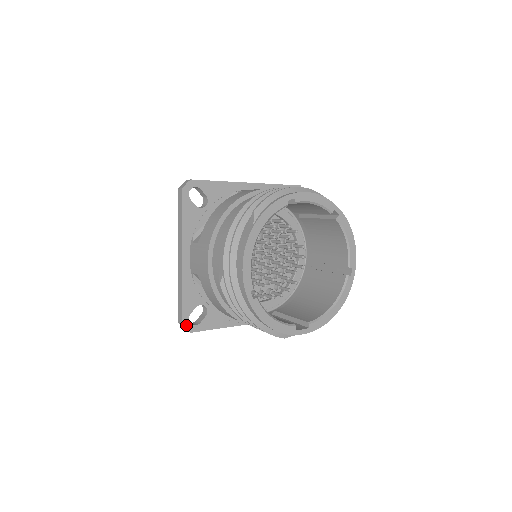
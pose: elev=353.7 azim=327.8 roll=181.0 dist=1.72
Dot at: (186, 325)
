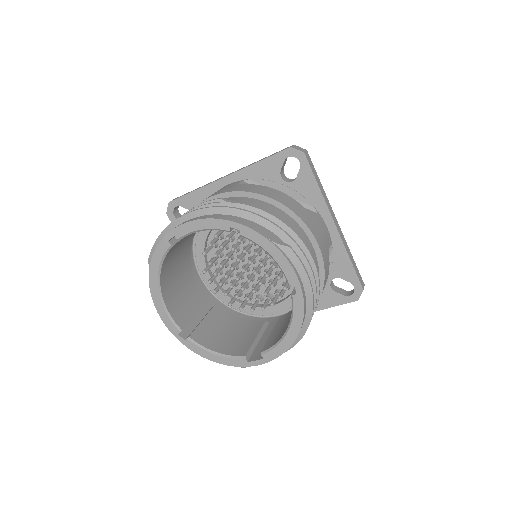
Dot at: occluded
